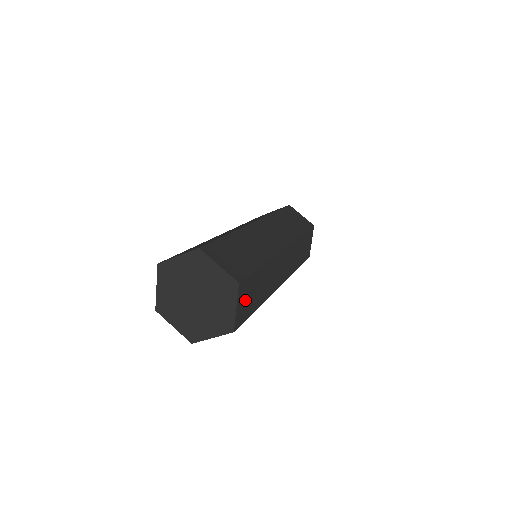
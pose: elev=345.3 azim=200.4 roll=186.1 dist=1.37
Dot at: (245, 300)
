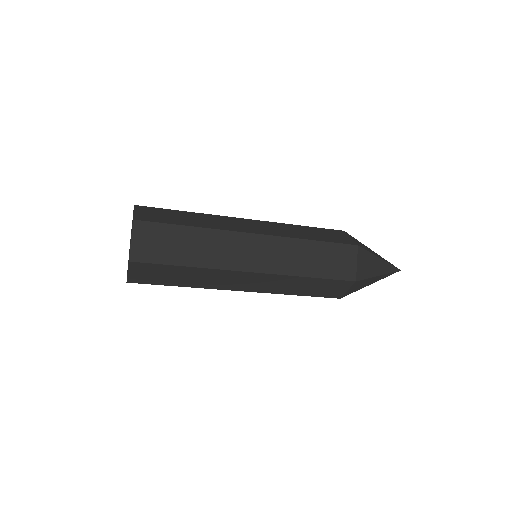
Dot at: (152, 215)
